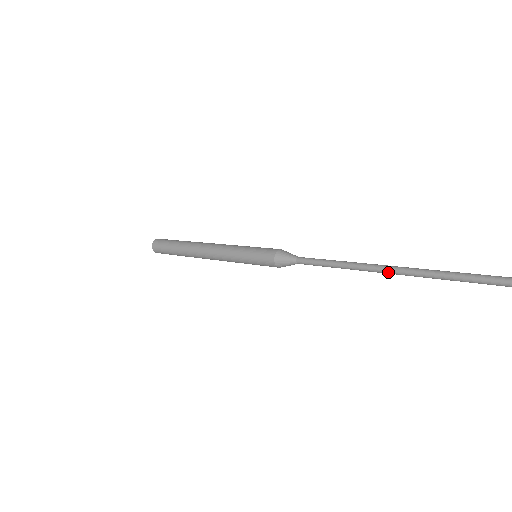
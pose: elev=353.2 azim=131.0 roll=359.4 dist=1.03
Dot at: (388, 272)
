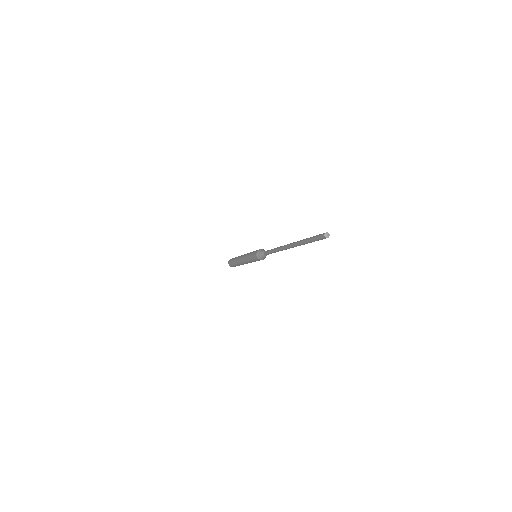
Dot at: (284, 246)
